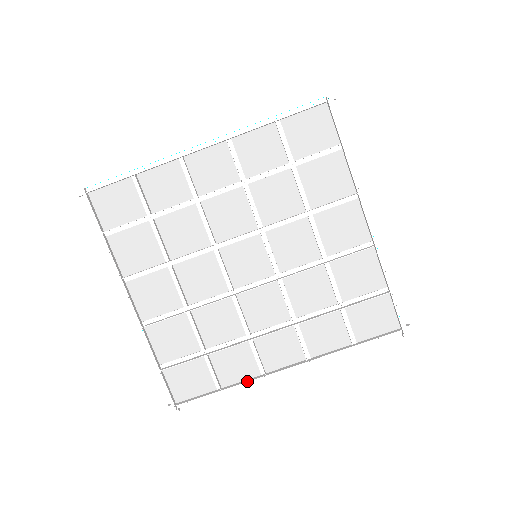
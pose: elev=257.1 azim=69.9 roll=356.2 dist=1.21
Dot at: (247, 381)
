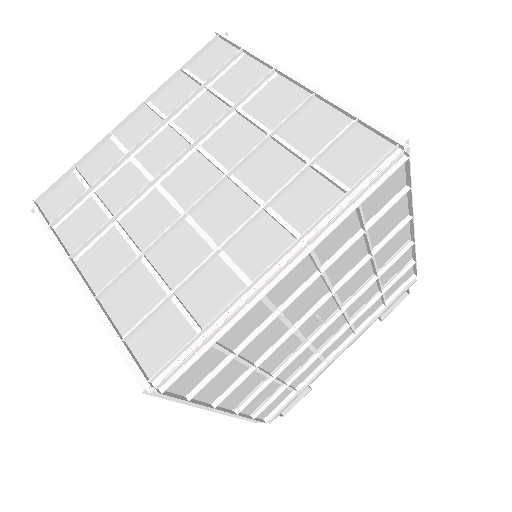
Dot at: (231, 301)
